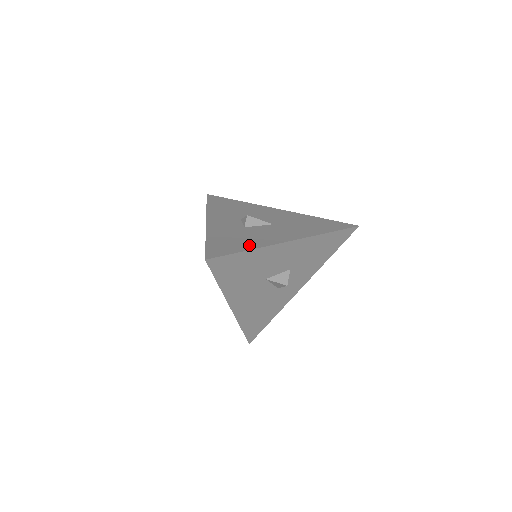
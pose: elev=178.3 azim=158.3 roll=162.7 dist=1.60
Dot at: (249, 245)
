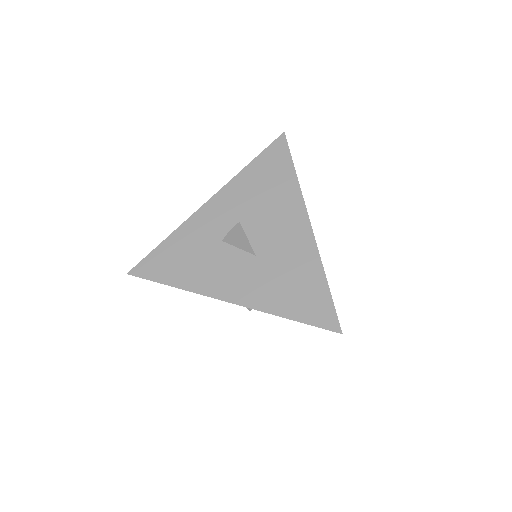
Dot at: (182, 279)
